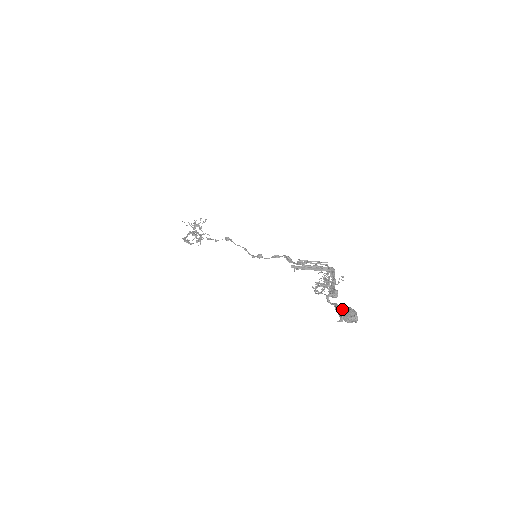
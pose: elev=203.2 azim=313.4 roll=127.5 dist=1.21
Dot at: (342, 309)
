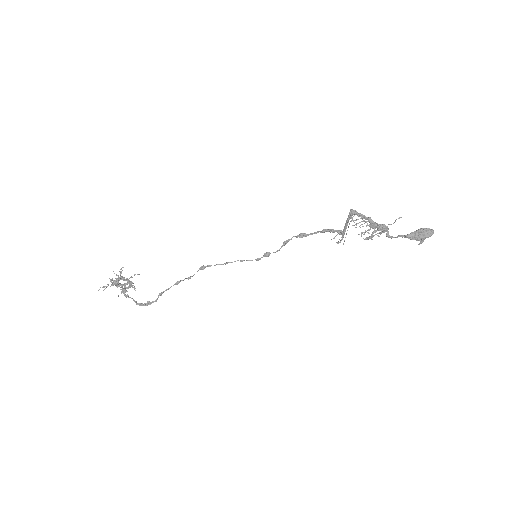
Dot at: (416, 235)
